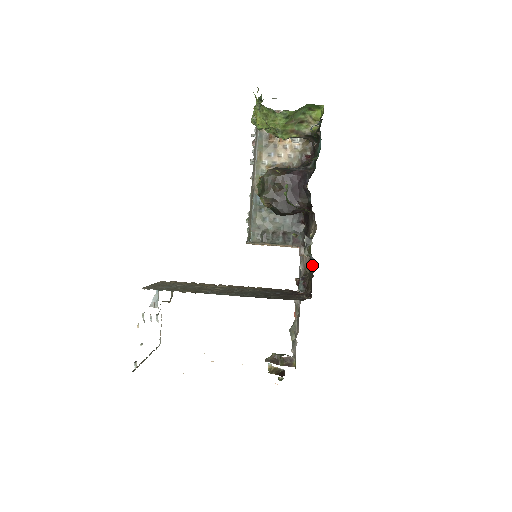
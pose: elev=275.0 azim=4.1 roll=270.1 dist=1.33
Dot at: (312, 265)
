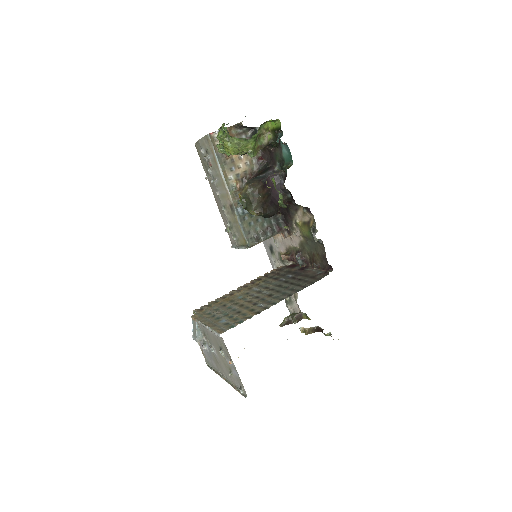
Dot at: (314, 244)
